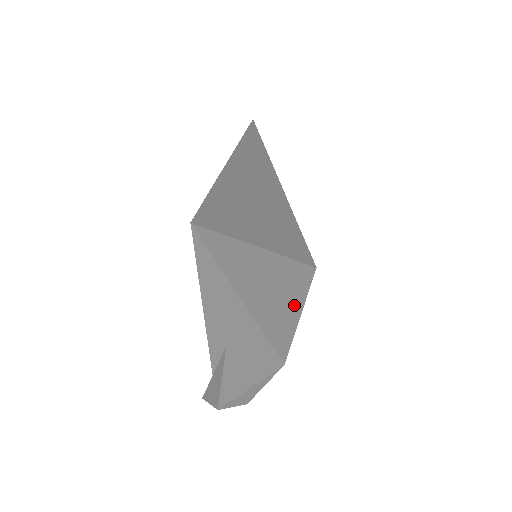
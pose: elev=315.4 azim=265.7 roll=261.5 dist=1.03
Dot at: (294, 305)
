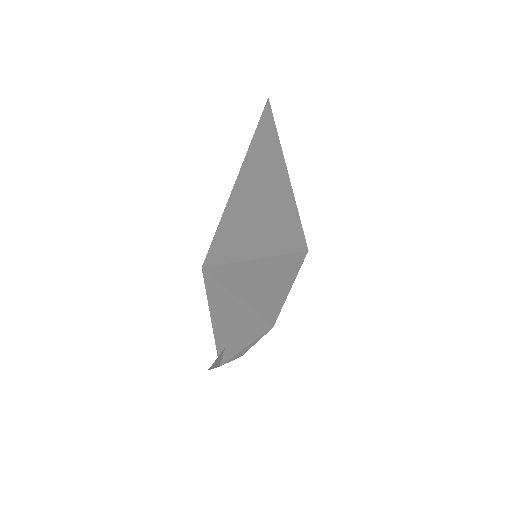
Dot at: (285, 285)
